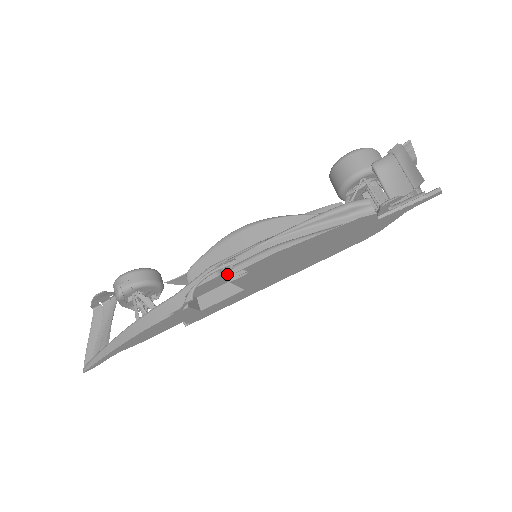
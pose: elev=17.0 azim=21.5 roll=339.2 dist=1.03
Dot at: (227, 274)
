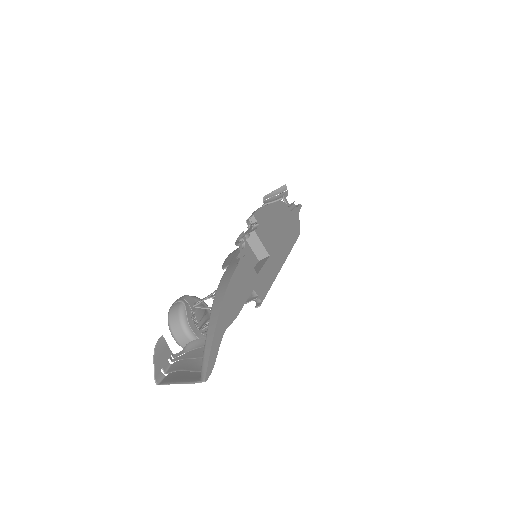
Dot at: (249, 250)
